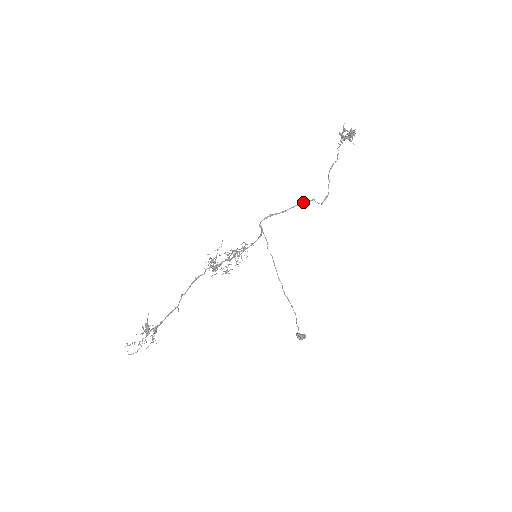
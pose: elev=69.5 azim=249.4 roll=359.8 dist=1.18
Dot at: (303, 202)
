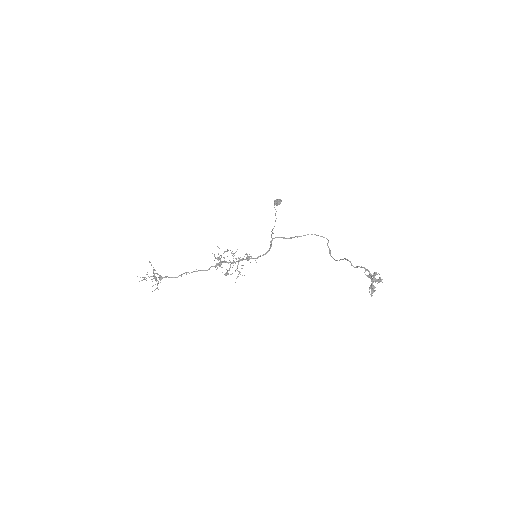
Dot at: occluded
